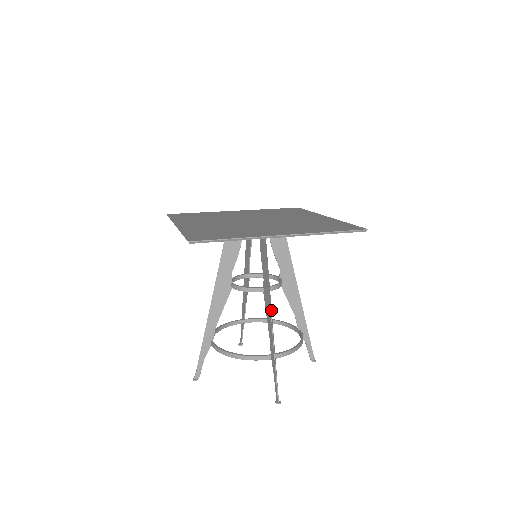
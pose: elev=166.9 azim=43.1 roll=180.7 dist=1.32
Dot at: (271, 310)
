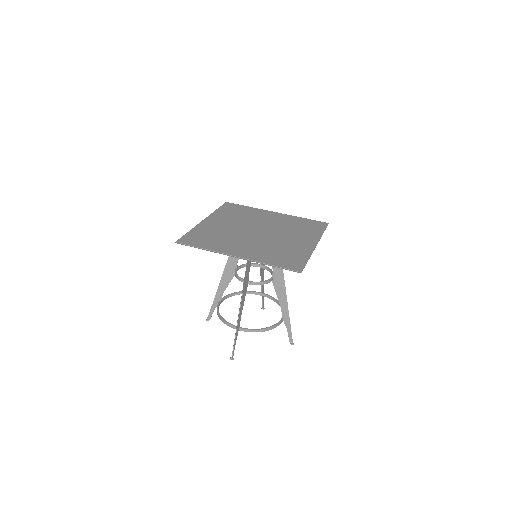
Dot at: (285, 290)
